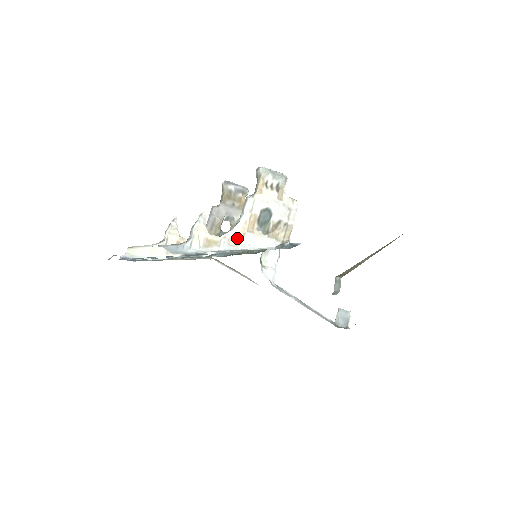
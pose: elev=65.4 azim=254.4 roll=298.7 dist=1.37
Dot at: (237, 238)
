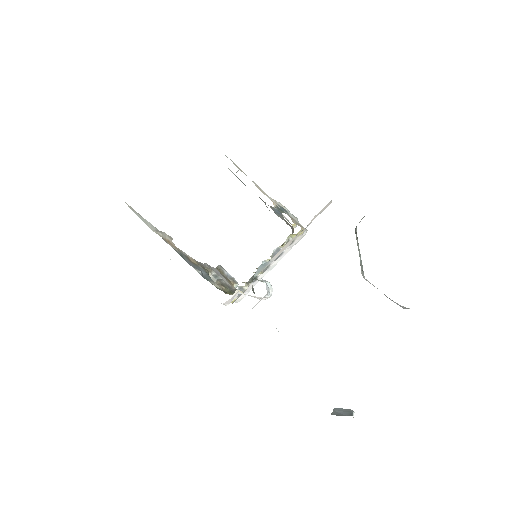
Dot at: (260, 190)
